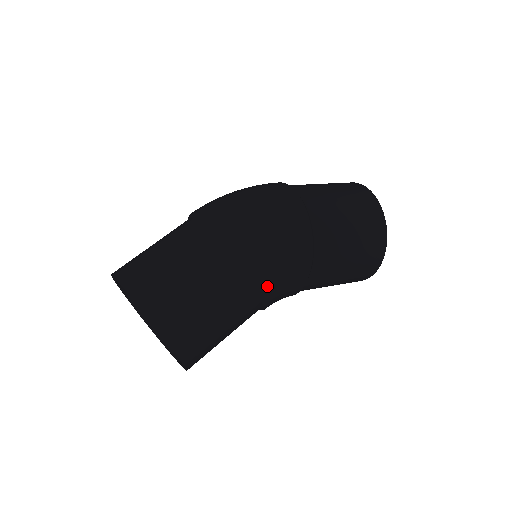
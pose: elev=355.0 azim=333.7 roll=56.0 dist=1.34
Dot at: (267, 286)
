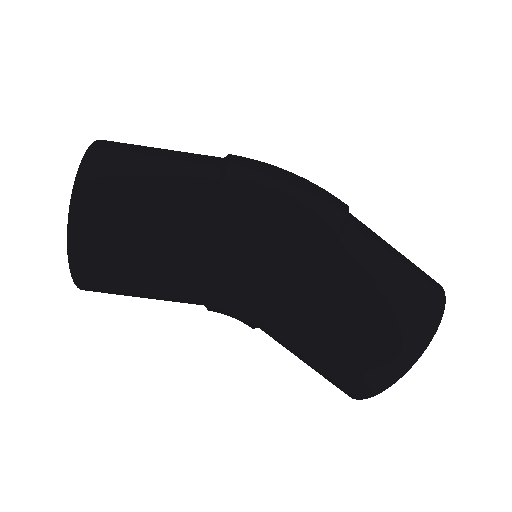
Dot at: (220, 267)
